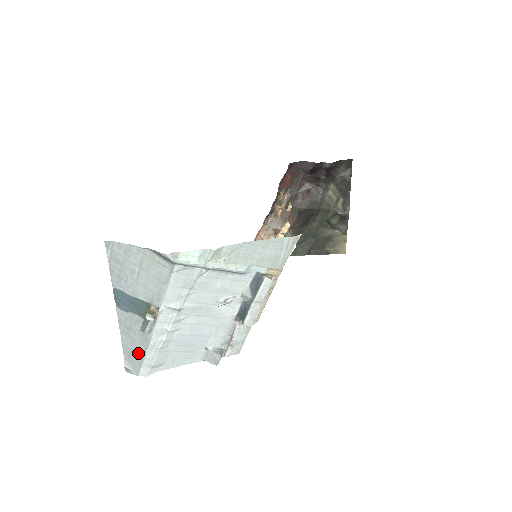
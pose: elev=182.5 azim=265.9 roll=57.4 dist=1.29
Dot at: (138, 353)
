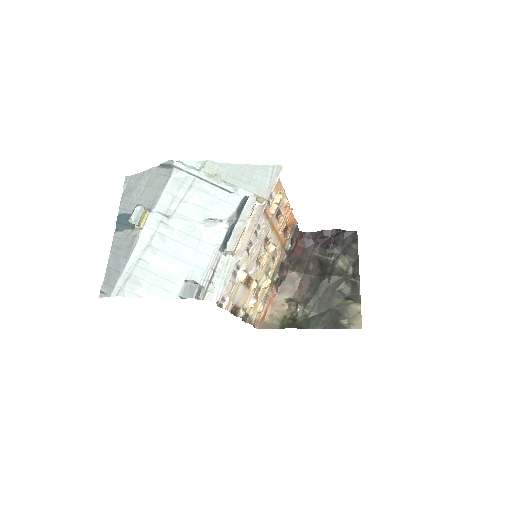
Dot at: (118, 269)
